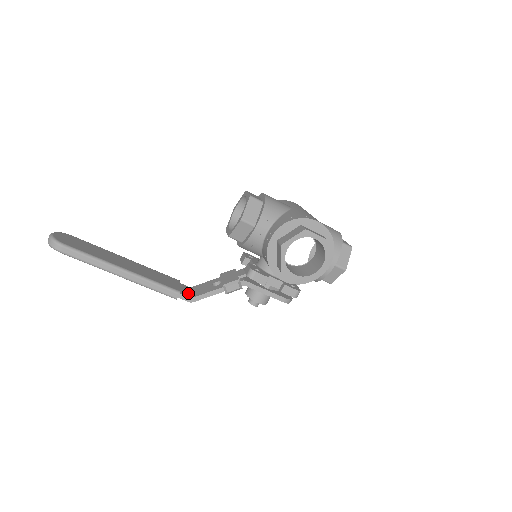
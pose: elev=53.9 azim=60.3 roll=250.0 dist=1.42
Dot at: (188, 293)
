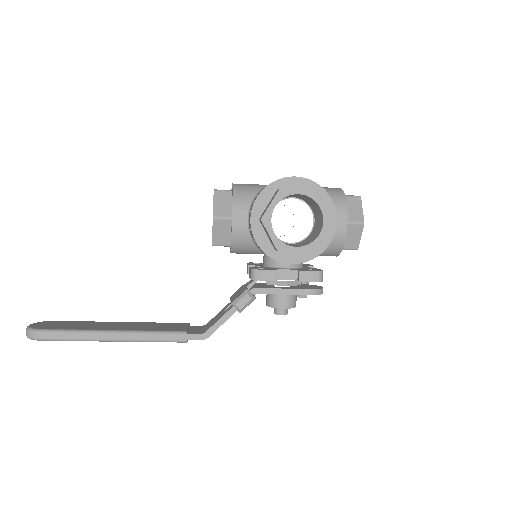
Dot at: (200, 331)
